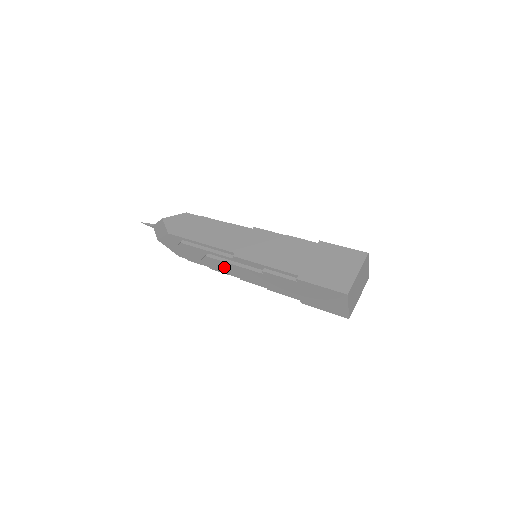
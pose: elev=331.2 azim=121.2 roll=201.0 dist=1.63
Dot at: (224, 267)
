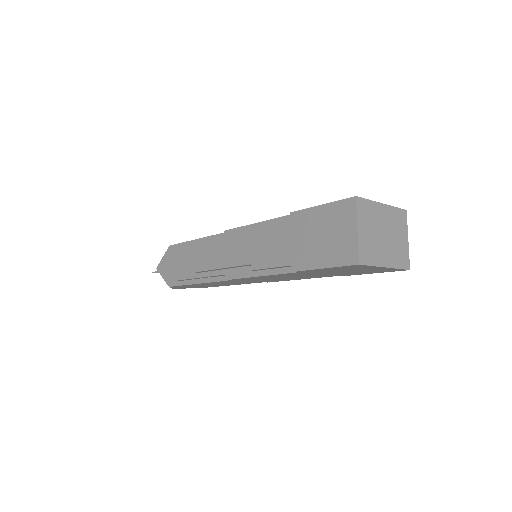
Dot at: (210, 255)
